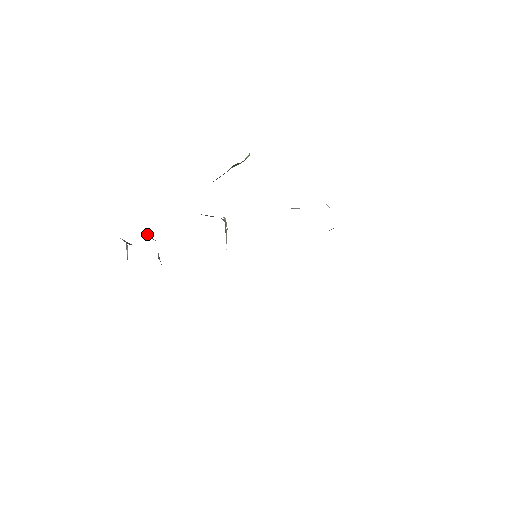
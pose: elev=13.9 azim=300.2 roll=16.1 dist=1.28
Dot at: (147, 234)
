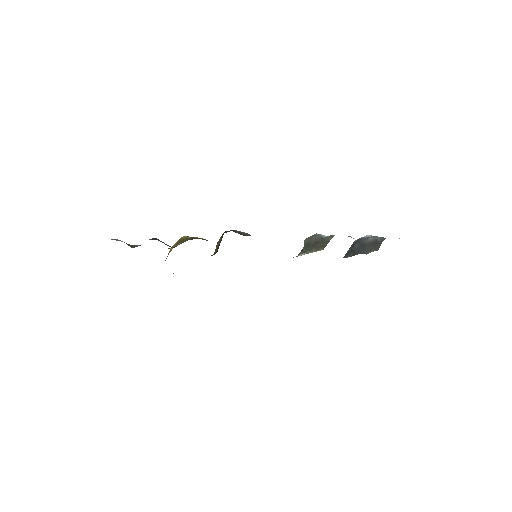
Dot at: (161, 241)
